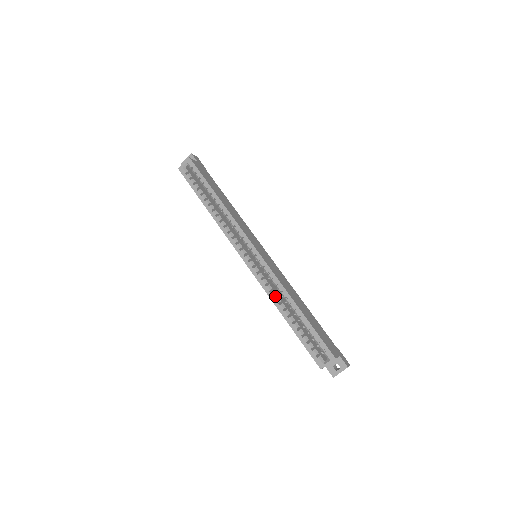
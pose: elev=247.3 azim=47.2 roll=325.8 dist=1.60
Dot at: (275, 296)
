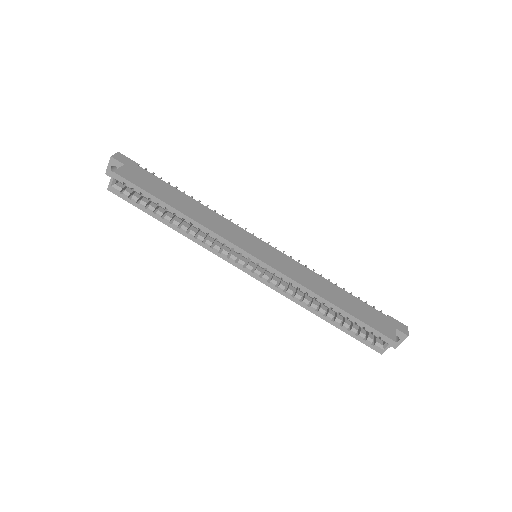
Dot at: (300, 297)
